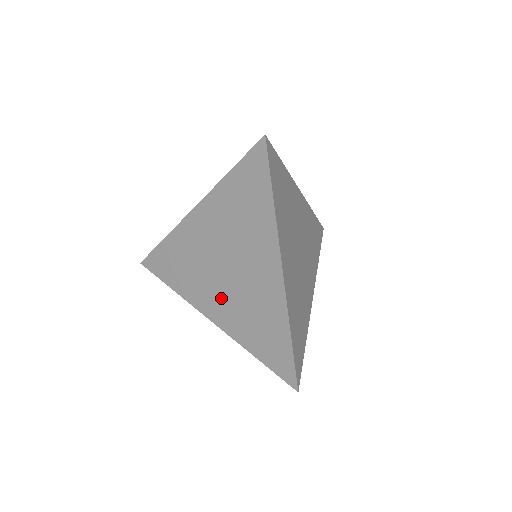
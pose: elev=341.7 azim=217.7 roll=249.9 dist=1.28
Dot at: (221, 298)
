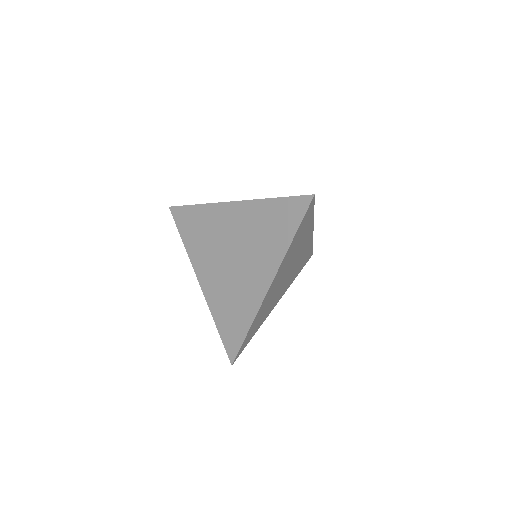
Dot at: (216, 273)
